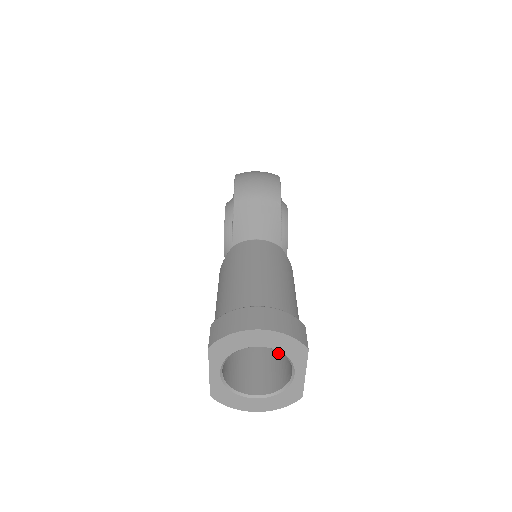
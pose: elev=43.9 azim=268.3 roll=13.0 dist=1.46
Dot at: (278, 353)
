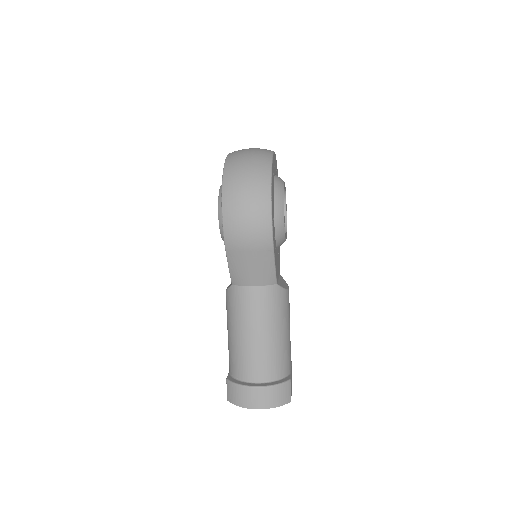
Dot at: occluded
